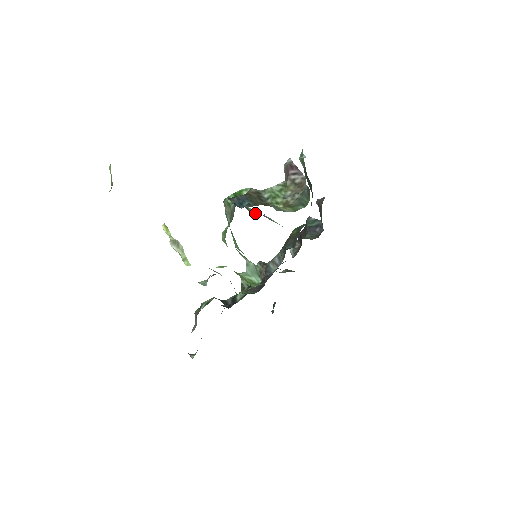
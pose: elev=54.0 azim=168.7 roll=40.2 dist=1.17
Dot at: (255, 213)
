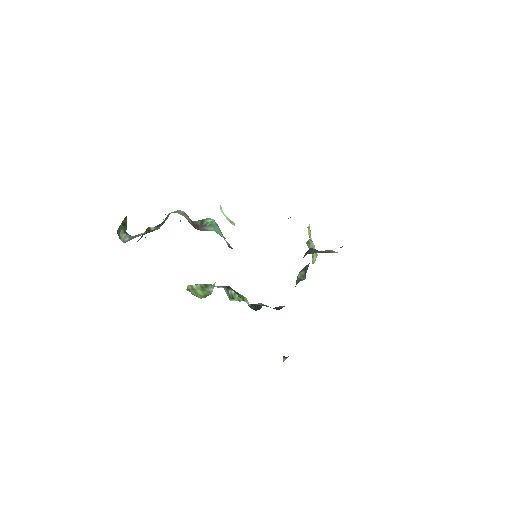
Dot at: occluded
